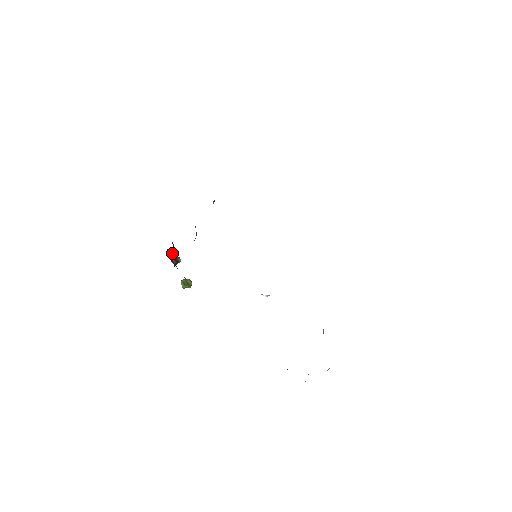
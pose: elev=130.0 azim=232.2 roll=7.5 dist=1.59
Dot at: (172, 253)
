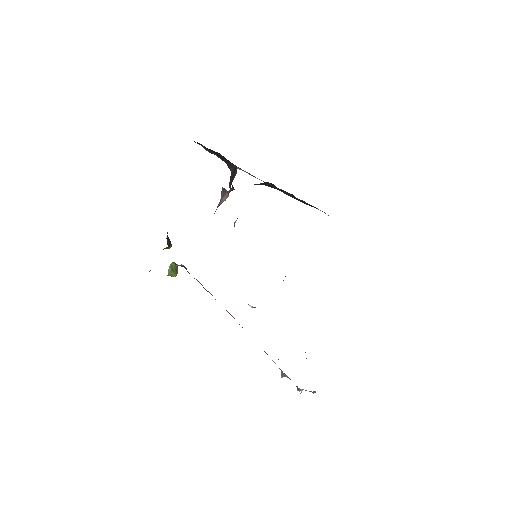
Dot at: occluded
